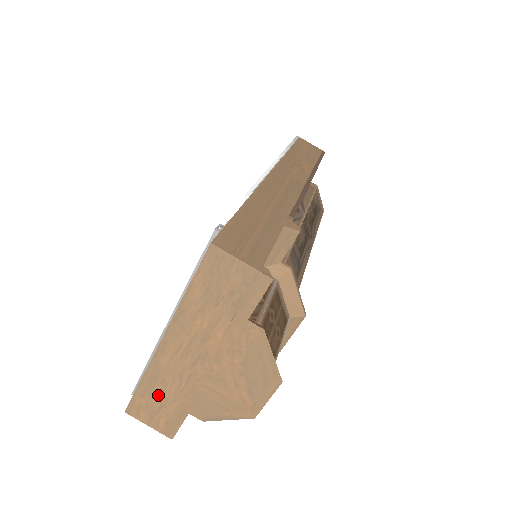
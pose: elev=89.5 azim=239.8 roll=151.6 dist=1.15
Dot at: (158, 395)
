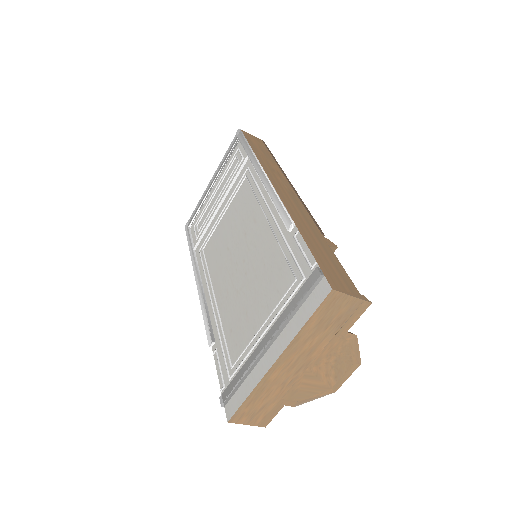
Dot at: (261, 401)
